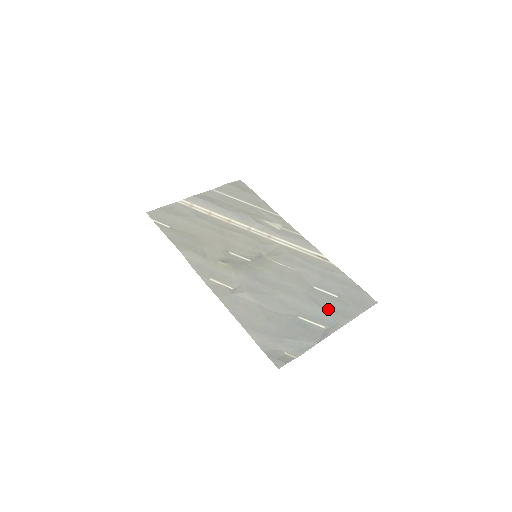
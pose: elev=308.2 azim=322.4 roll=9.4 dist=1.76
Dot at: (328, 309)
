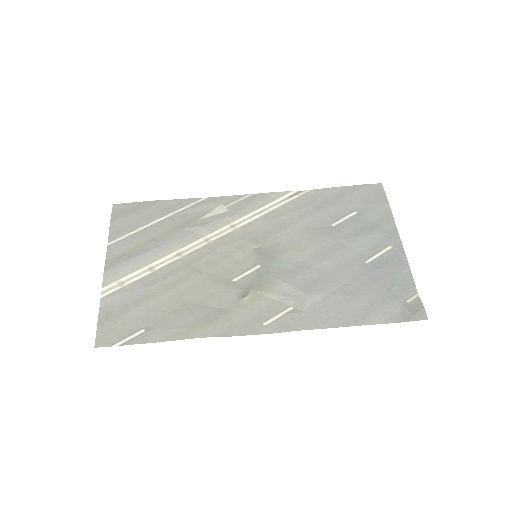
Dot at: (369, 230)
